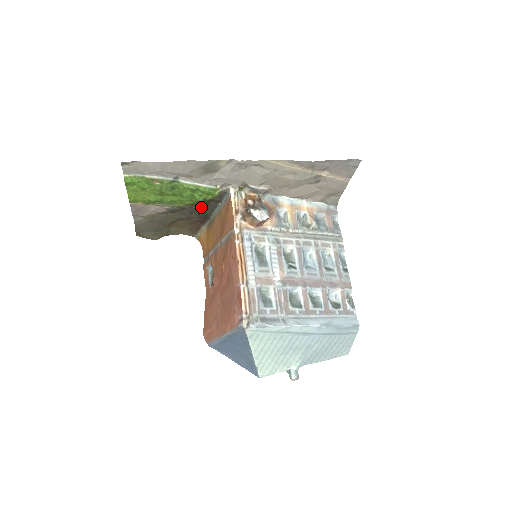
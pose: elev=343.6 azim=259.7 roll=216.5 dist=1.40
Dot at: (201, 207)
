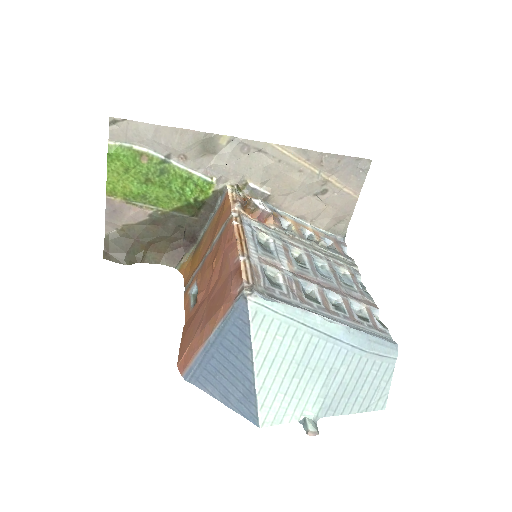
Dot at: (189, 218)
